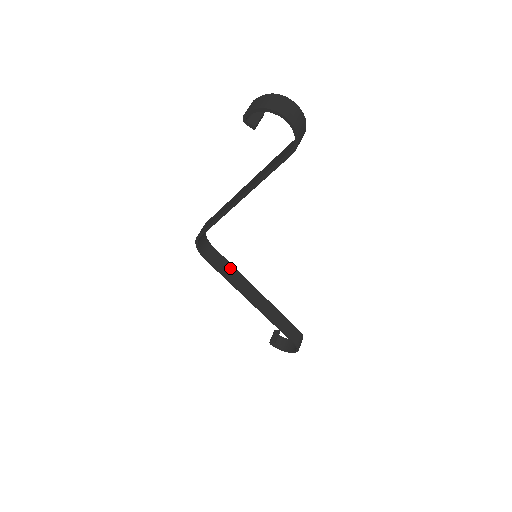
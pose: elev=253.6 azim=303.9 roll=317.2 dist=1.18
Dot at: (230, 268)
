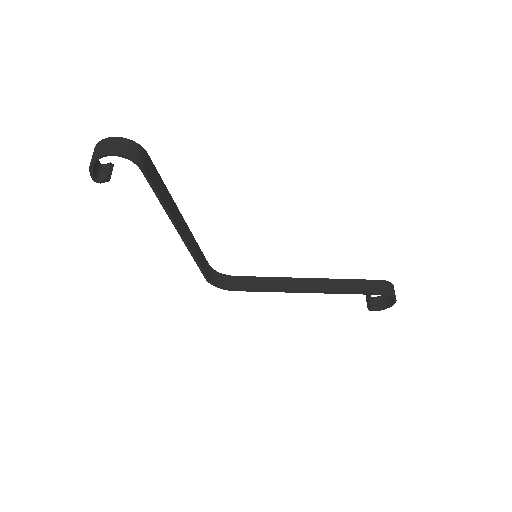
Dot at: (263, 281)
